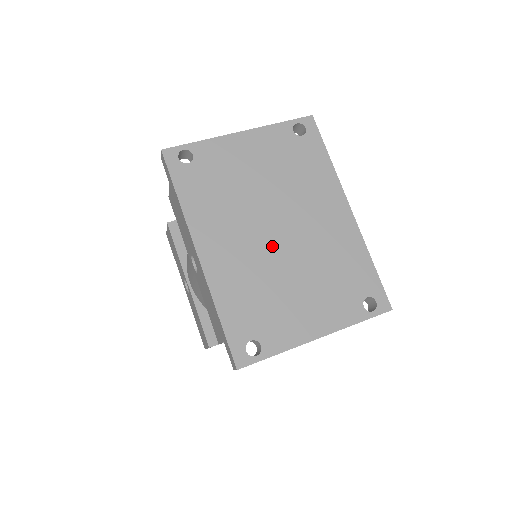
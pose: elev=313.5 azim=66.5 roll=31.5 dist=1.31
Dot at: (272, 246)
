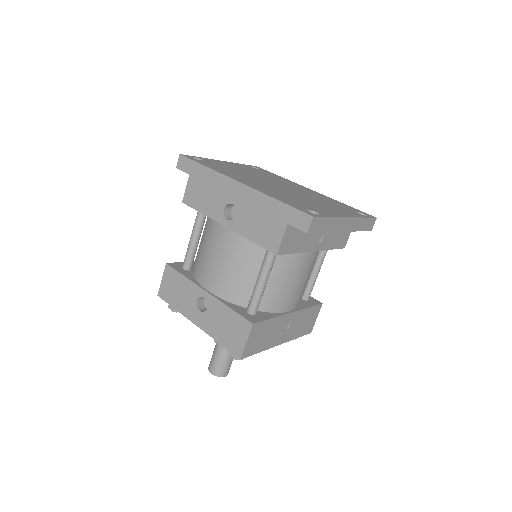
Dot at: (282, 189)
